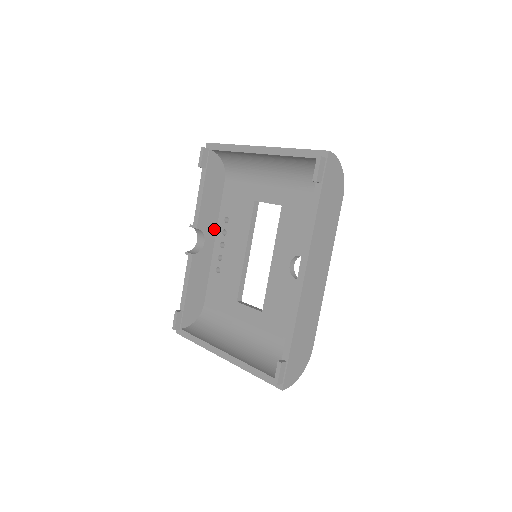
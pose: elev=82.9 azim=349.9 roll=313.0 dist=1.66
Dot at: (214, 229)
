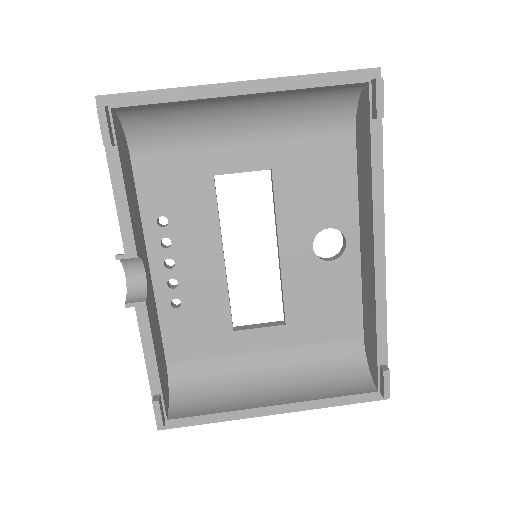
Dot at: (144, 245)
